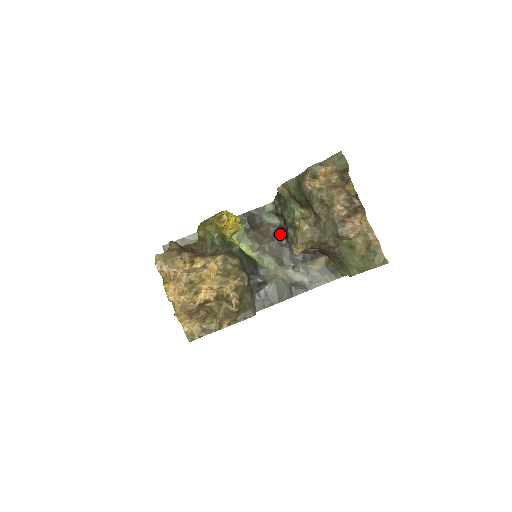
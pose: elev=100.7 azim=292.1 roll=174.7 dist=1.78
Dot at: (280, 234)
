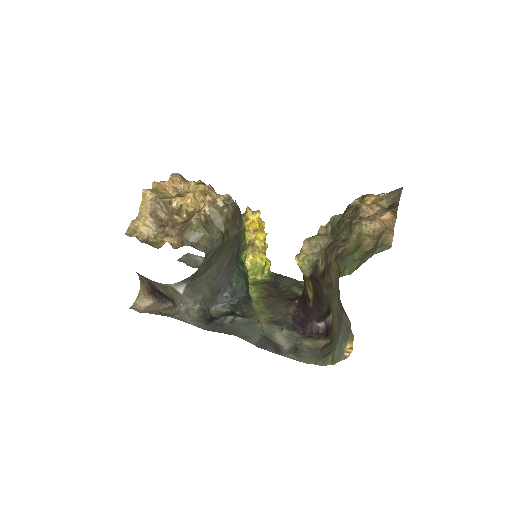
Dot at: (296, 298)
